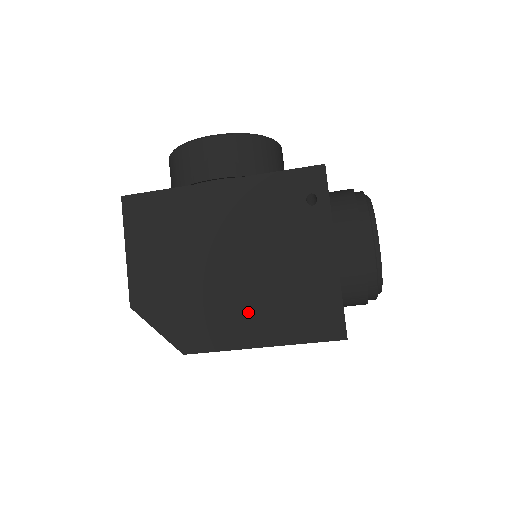
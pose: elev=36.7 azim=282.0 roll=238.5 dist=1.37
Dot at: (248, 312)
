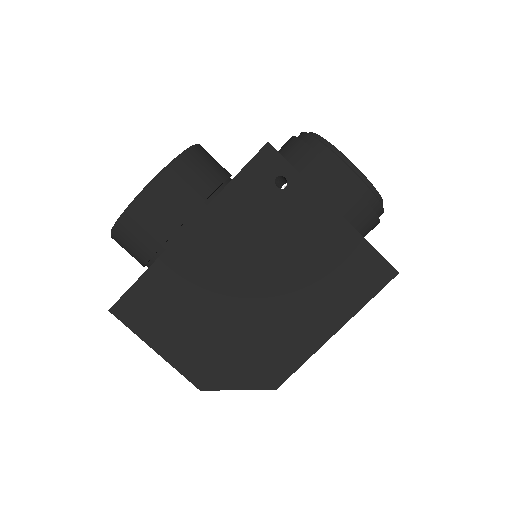
Dot at: (302, 316)
